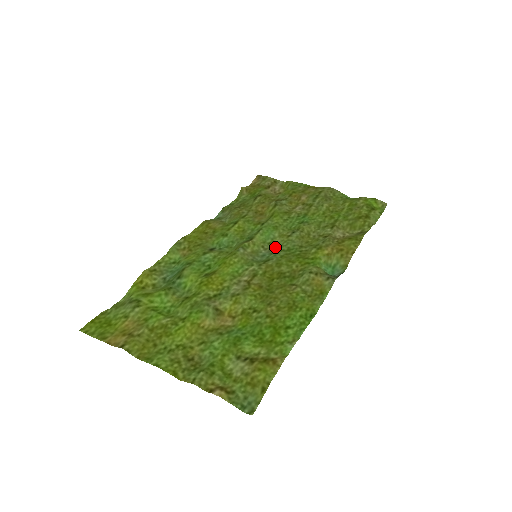
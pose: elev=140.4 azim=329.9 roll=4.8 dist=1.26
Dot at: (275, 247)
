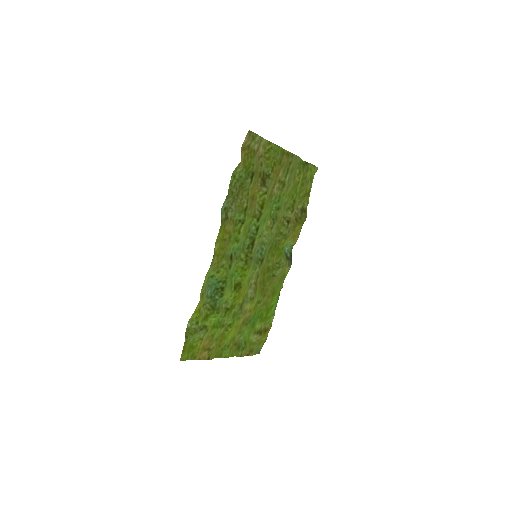
Dot at: (264, 242)
